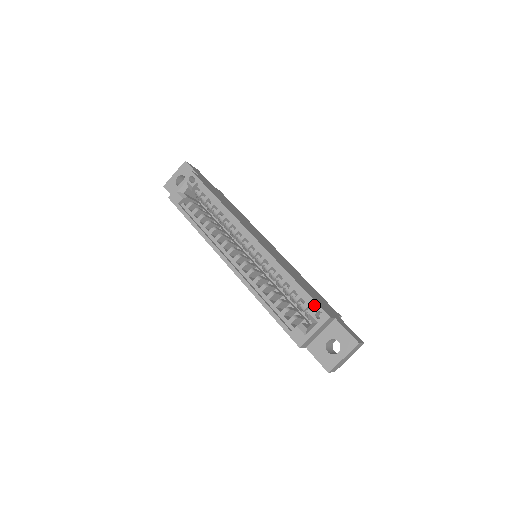
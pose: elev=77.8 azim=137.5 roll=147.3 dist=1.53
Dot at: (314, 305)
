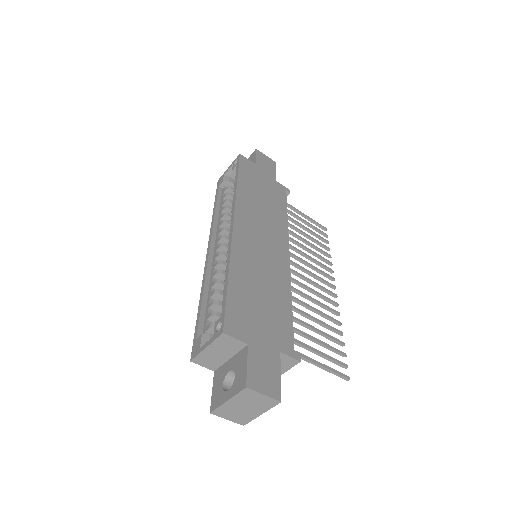
Dot at: (222, 313)
